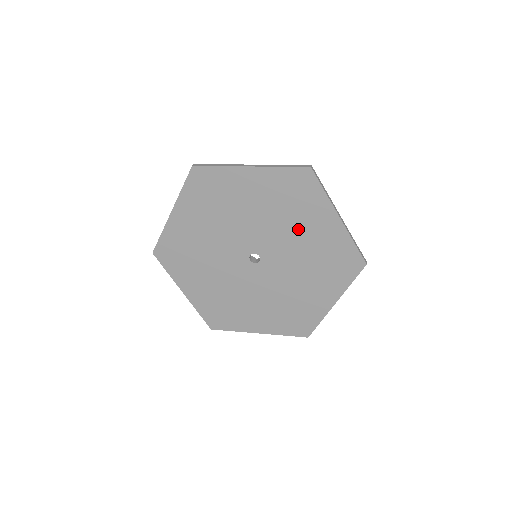
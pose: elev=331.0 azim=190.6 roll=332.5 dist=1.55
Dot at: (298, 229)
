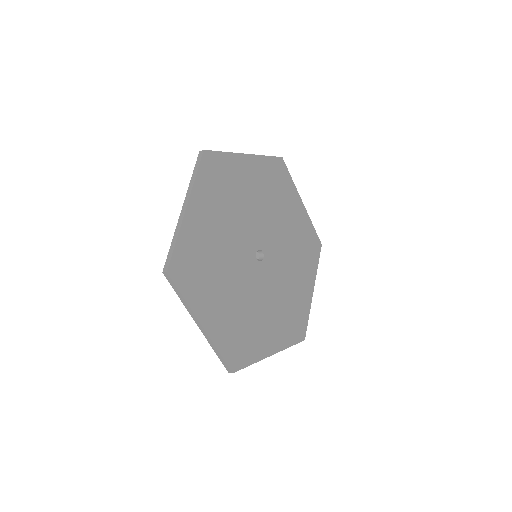
Dot at: (294, 269)
